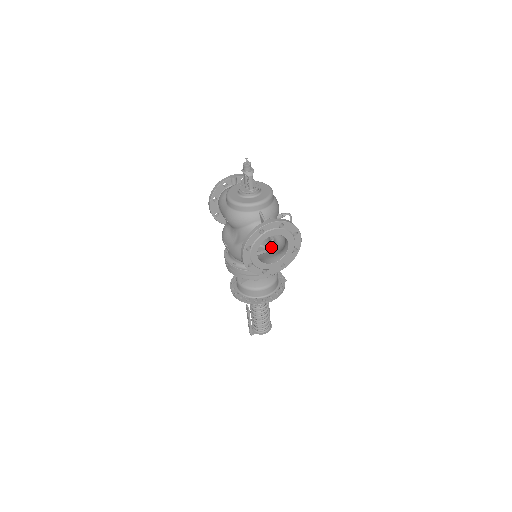
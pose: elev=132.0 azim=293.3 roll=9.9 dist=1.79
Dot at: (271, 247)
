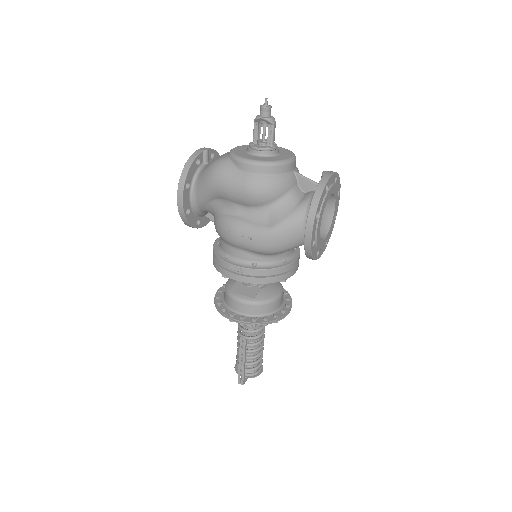
Dot at: occluded
